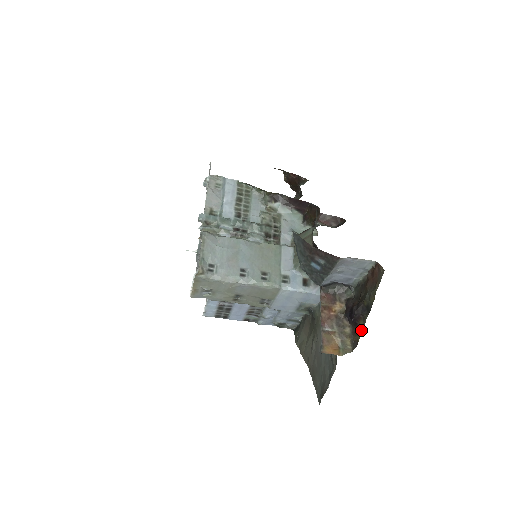
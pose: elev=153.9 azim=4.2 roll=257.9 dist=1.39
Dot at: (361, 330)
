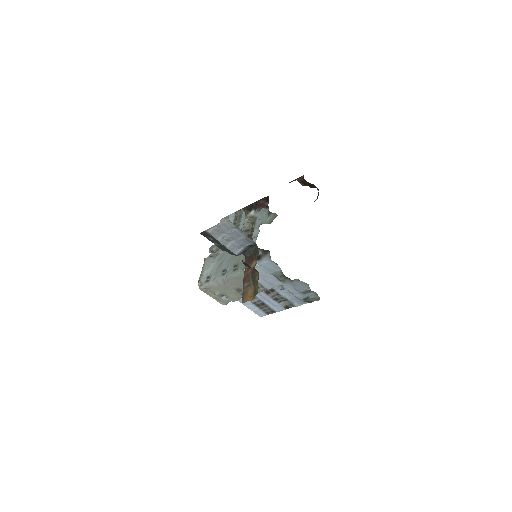
Dot at: occluded
